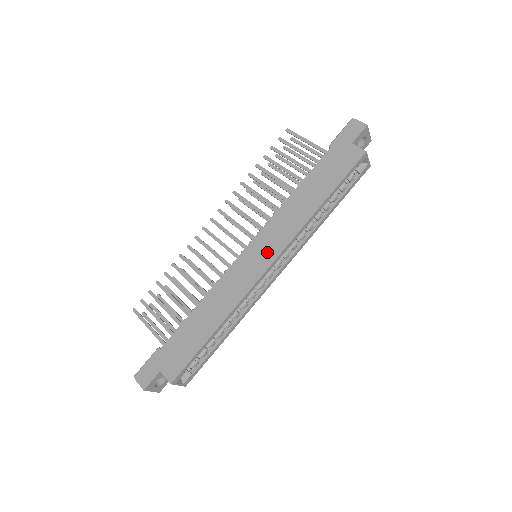
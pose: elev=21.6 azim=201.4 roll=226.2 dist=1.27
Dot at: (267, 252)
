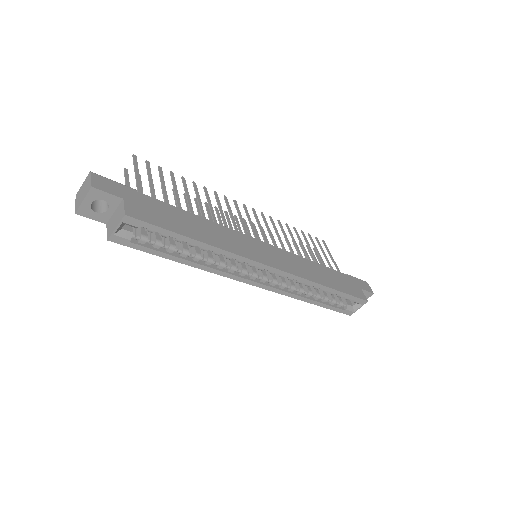
Dot at: (277, 260)
